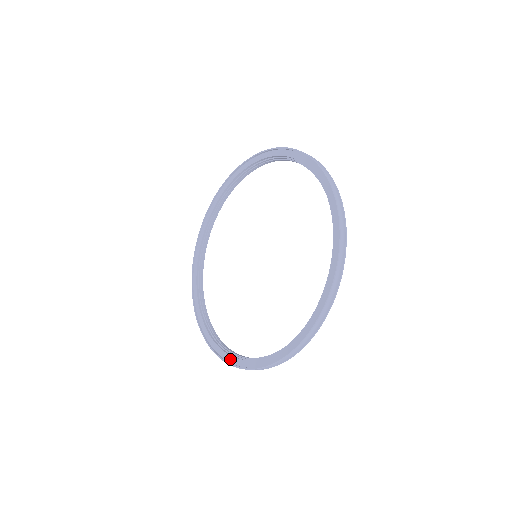
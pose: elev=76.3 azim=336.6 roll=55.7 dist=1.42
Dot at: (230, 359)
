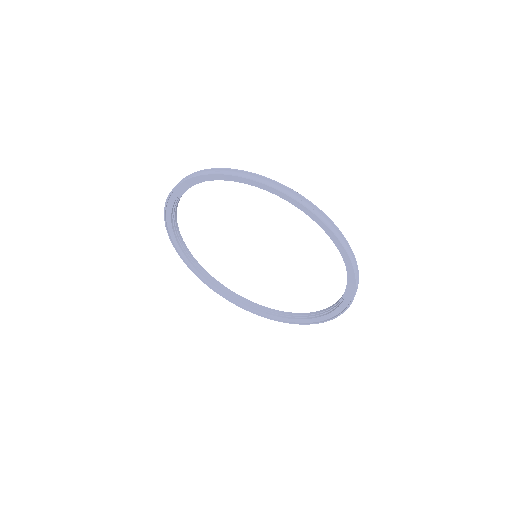
Dot at: (313, 321)
